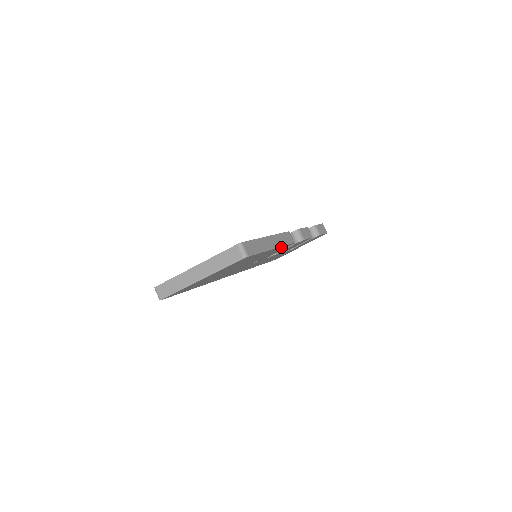
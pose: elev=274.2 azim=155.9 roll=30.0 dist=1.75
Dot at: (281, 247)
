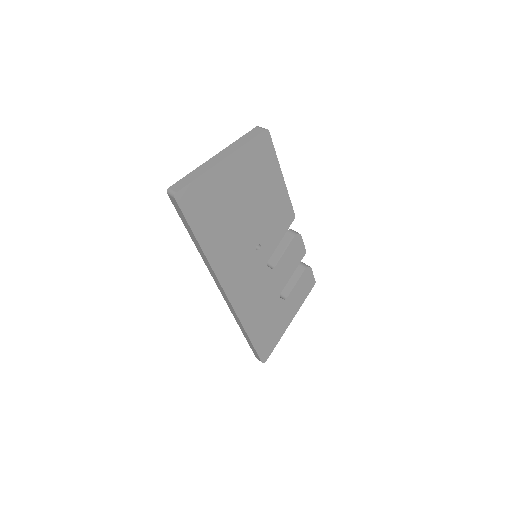
Dot at: (286, 200)
